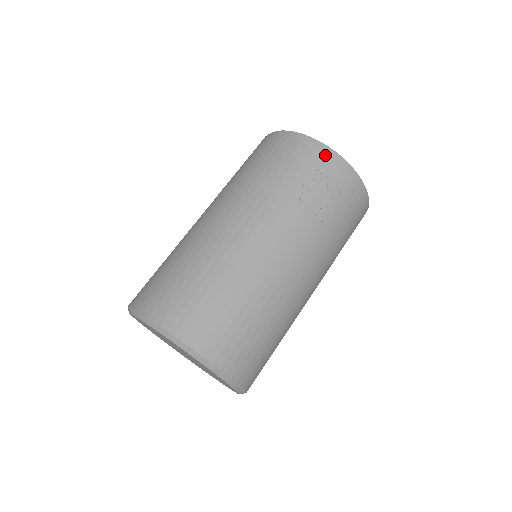
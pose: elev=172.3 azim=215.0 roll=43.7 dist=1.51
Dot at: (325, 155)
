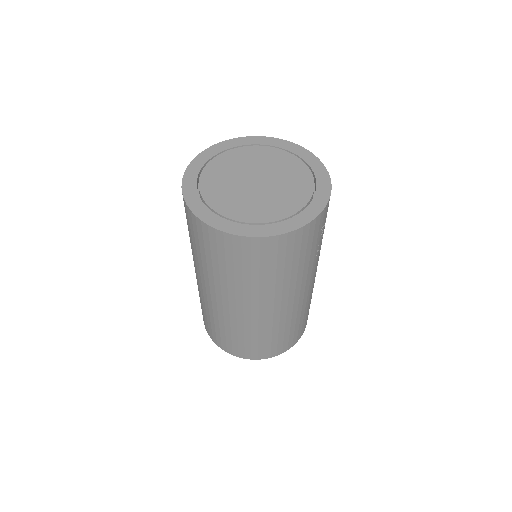
Dot at: (322, 218)
